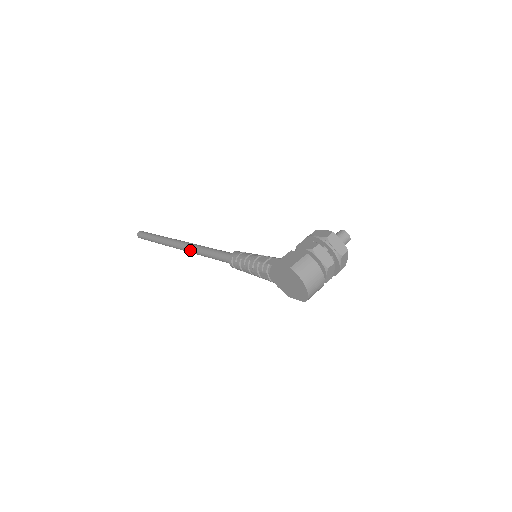
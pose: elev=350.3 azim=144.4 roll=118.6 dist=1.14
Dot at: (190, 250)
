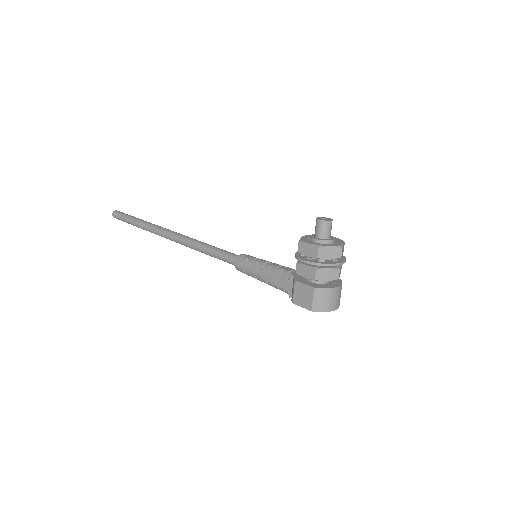
Dot at: occluded
